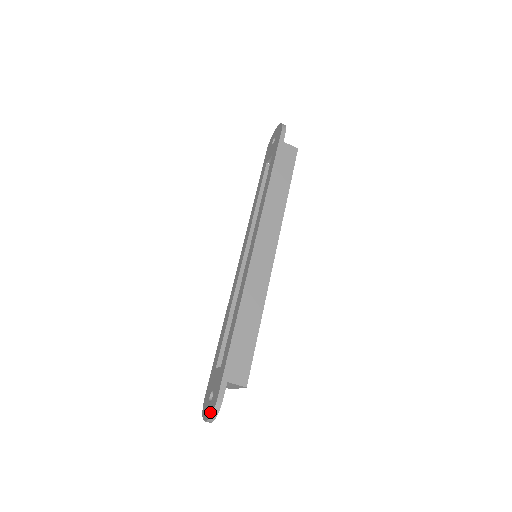
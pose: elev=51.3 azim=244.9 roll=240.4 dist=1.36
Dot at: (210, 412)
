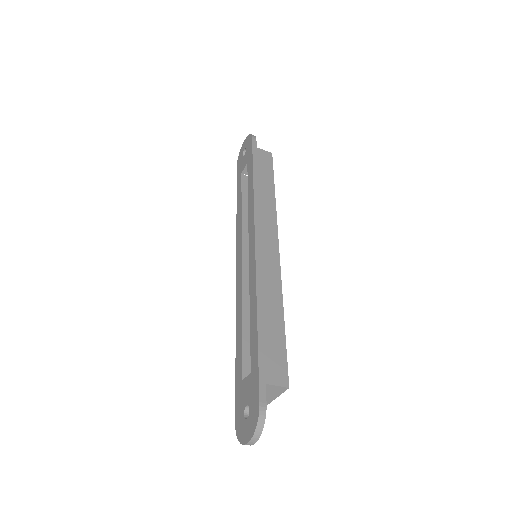
Dot at: (253, 427)
